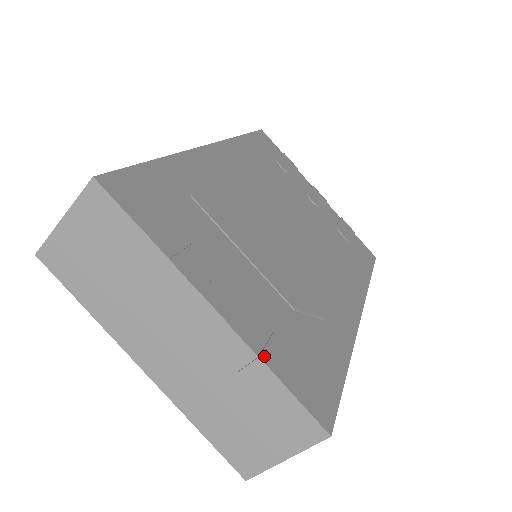
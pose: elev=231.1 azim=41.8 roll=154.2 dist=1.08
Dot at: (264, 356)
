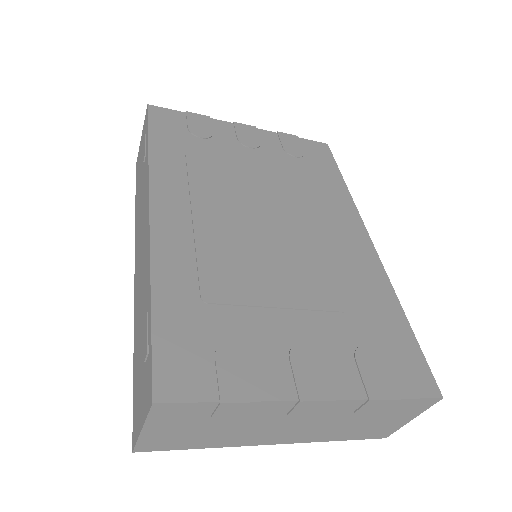
Dot at: (370, 394)
